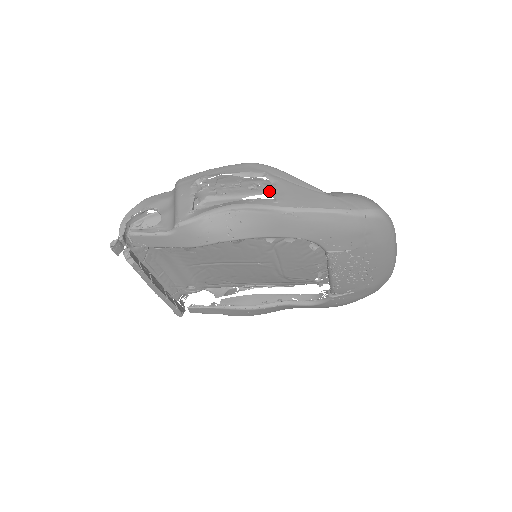
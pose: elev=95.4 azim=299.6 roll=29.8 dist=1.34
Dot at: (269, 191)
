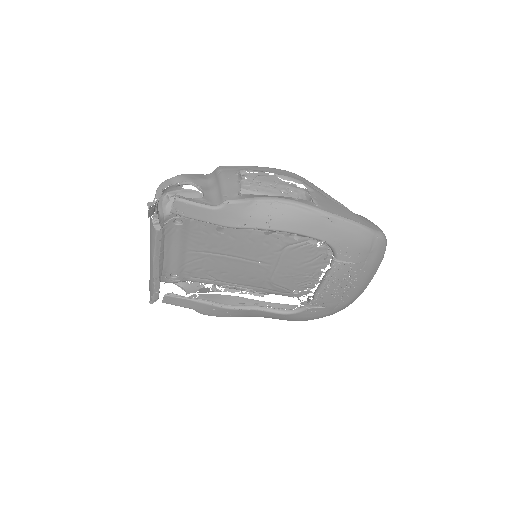
Dot at: occluded
